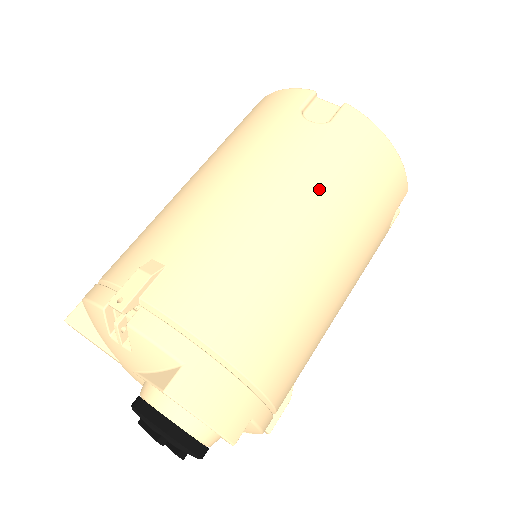
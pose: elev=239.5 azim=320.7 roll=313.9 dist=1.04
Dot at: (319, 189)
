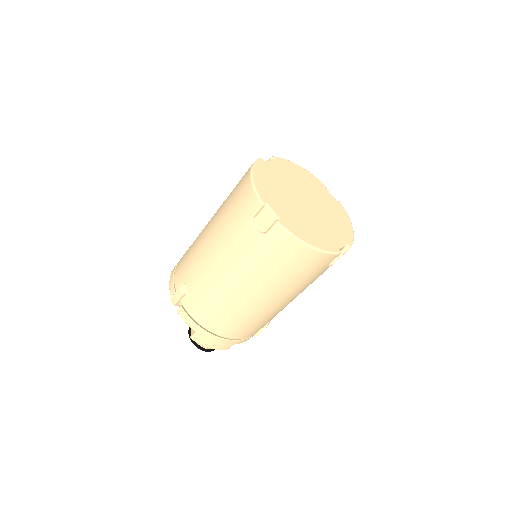
Dot at: (255, 274)
